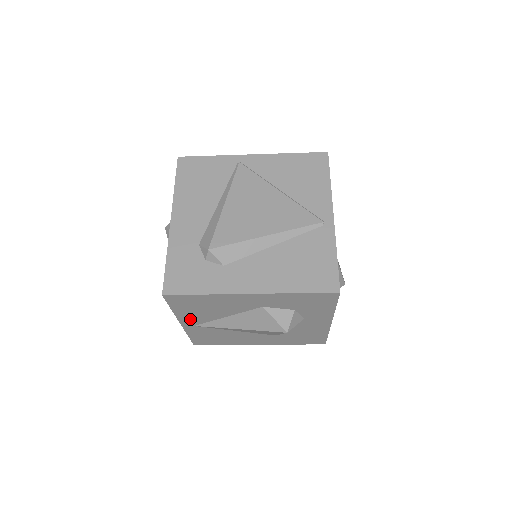
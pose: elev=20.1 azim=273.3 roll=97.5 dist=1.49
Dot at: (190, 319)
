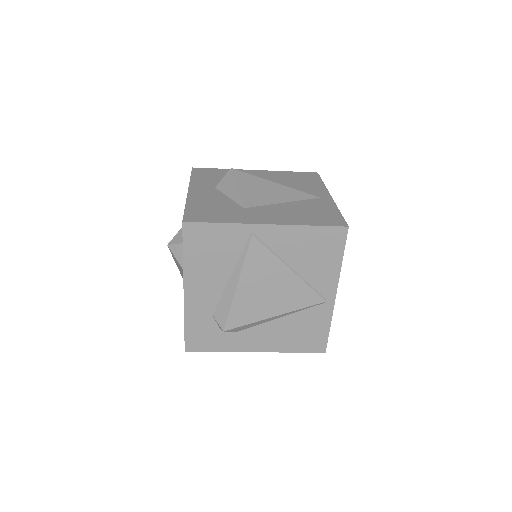
Dot at: occluded
